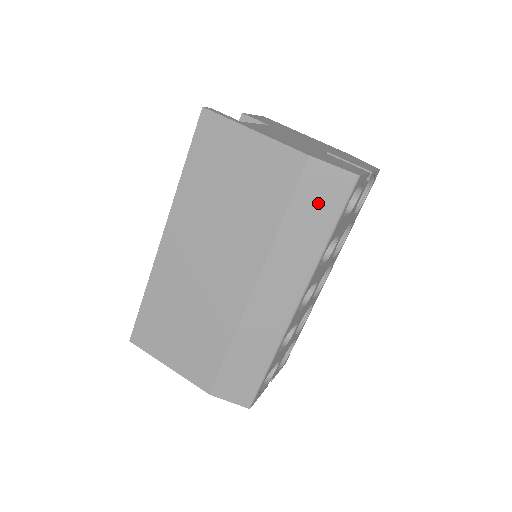
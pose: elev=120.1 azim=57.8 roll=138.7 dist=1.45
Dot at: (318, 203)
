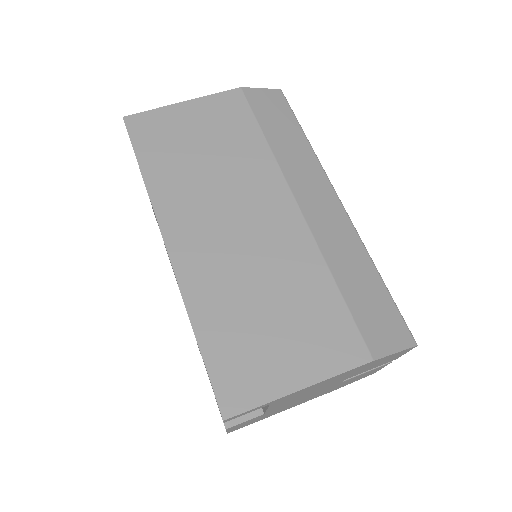
Dot at: (275, 115)
